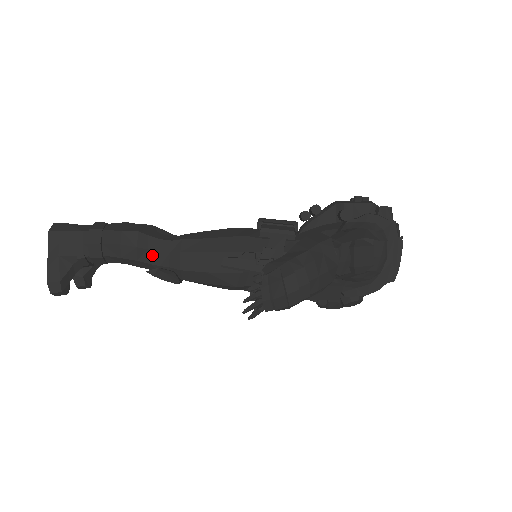
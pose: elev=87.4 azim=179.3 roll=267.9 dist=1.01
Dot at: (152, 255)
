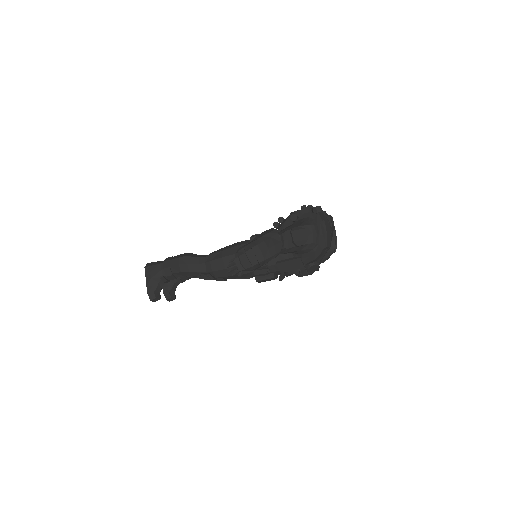
Dot at: (196, 267)
